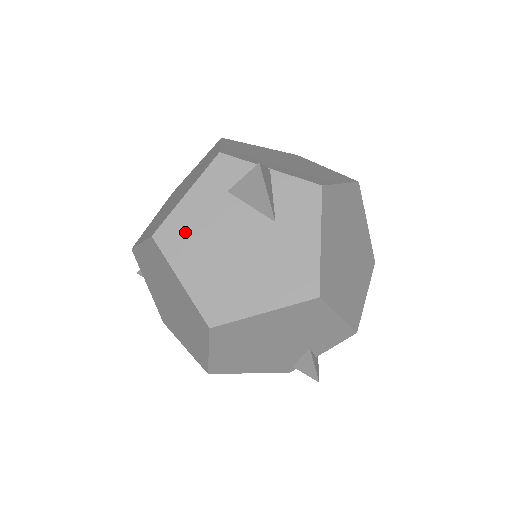
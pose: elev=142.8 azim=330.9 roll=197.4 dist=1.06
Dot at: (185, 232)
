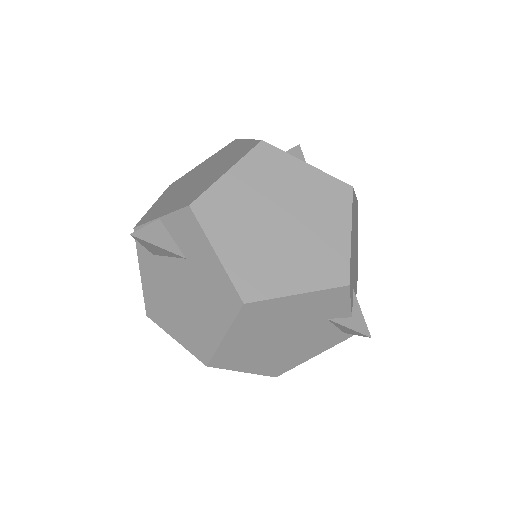
Dot at: (156, 302)
